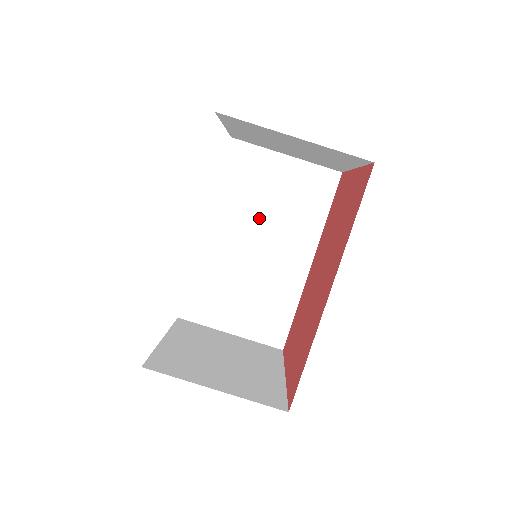
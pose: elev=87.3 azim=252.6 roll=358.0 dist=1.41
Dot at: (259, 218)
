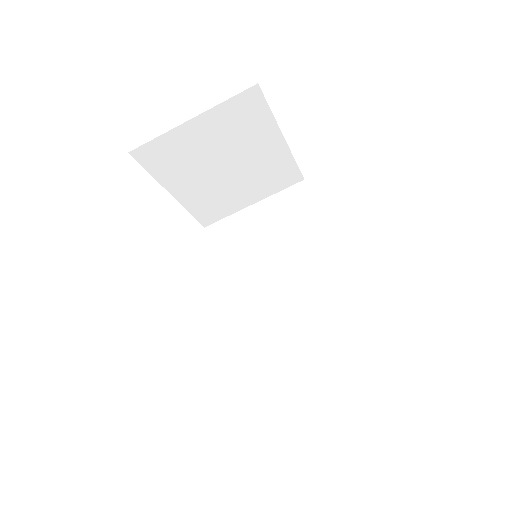
Dot at: (265, 262)
